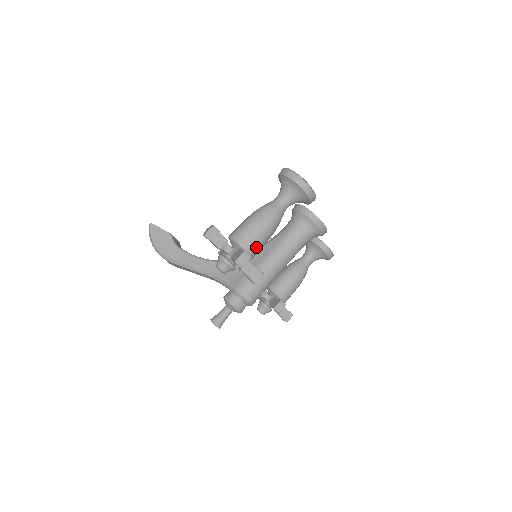
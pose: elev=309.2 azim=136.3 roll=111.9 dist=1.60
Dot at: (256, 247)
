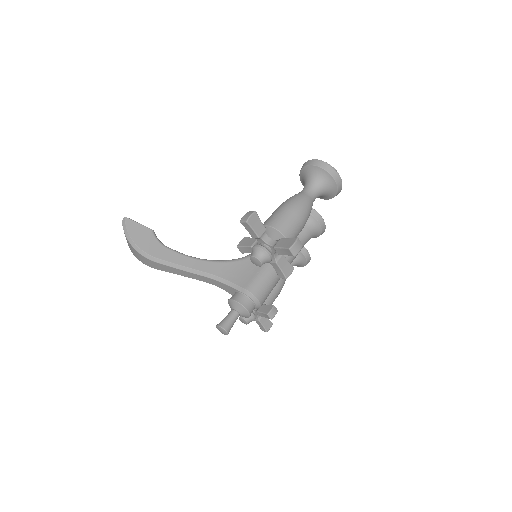
Dot at: (294, 237)
